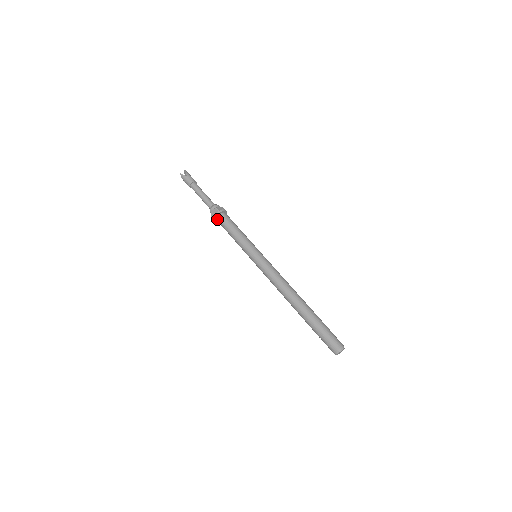
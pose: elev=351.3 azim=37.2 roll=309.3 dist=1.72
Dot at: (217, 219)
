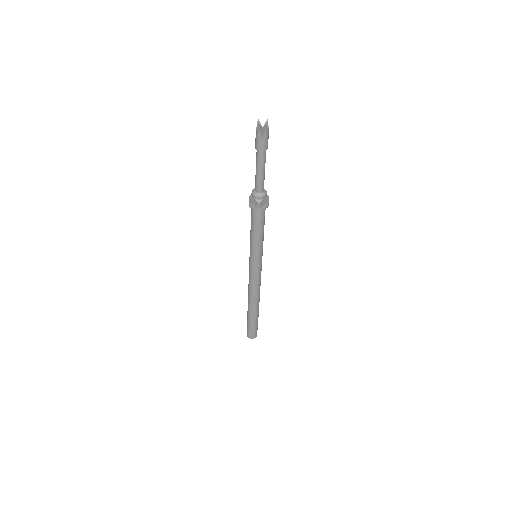
Dot at: (252, 207)
